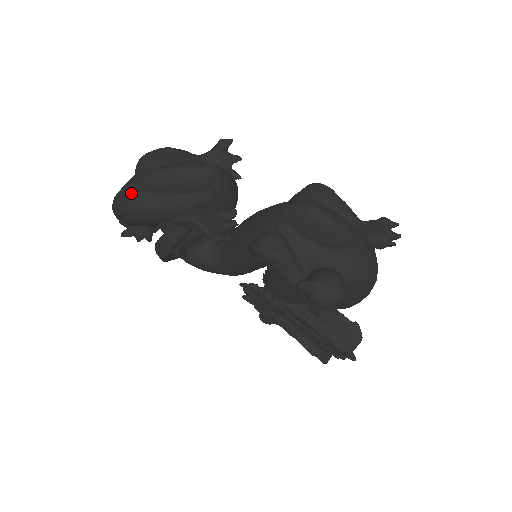
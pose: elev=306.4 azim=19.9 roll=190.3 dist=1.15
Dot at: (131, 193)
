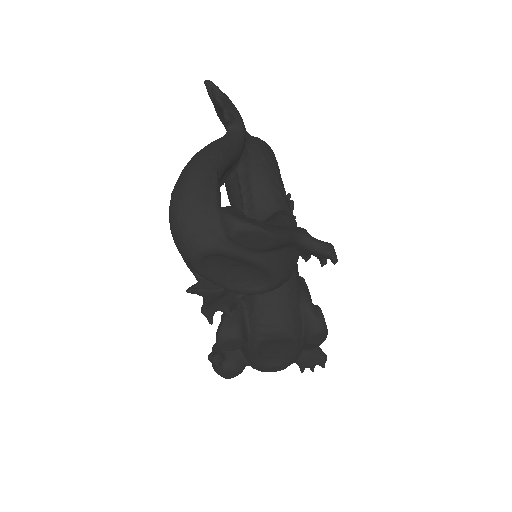
Dot at: (186, 246)
